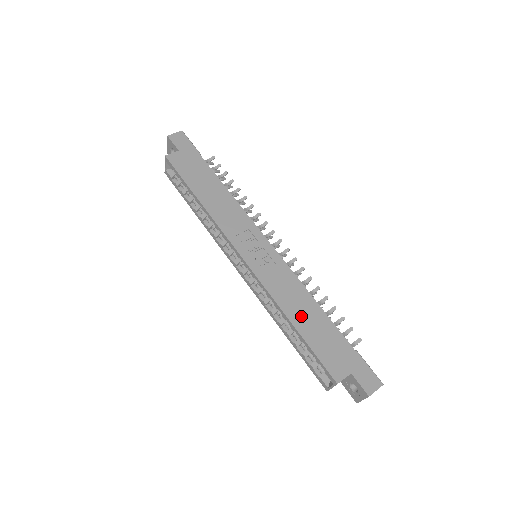
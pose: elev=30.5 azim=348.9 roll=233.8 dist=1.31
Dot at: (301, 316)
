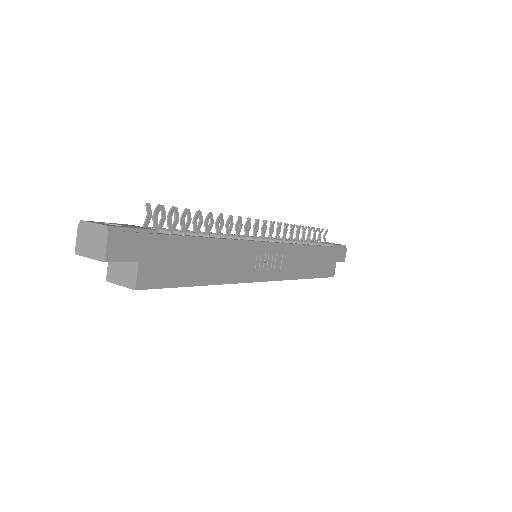
Dot at: (309, 267)
